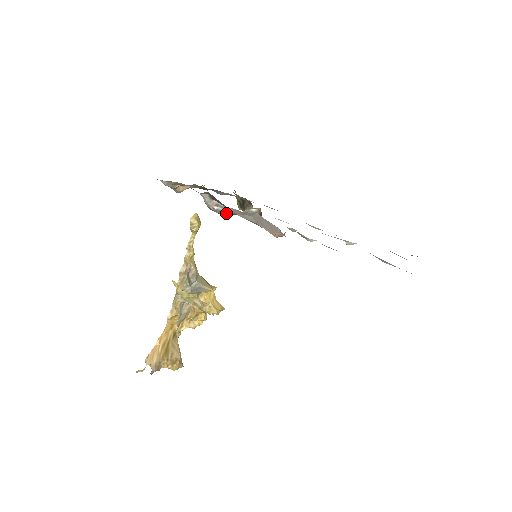
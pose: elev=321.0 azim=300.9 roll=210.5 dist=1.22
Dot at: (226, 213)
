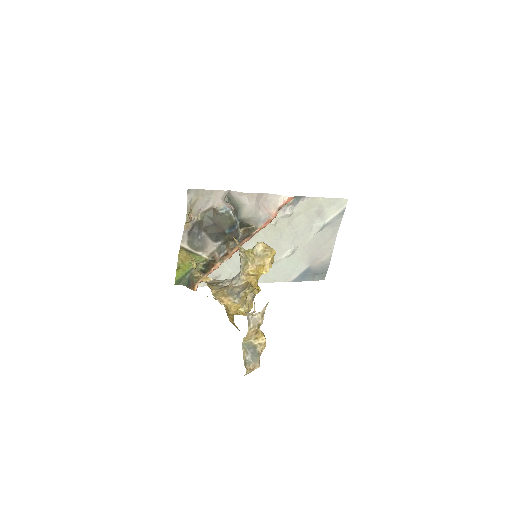
Dot at: (234, 217)
